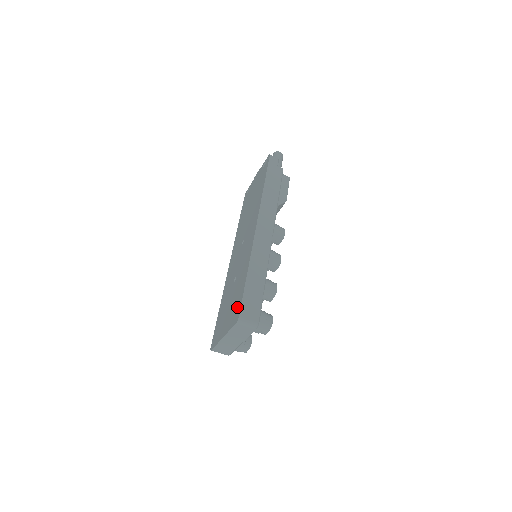
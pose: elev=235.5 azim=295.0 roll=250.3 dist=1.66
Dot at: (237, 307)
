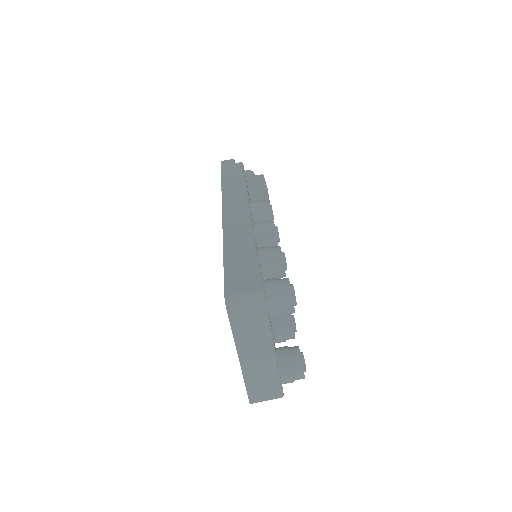
Dot at: occluded
